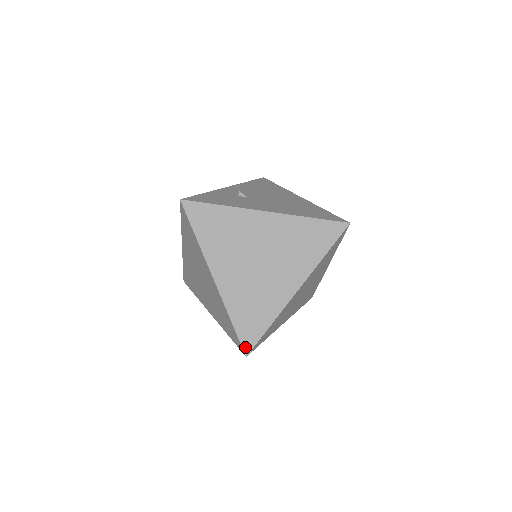
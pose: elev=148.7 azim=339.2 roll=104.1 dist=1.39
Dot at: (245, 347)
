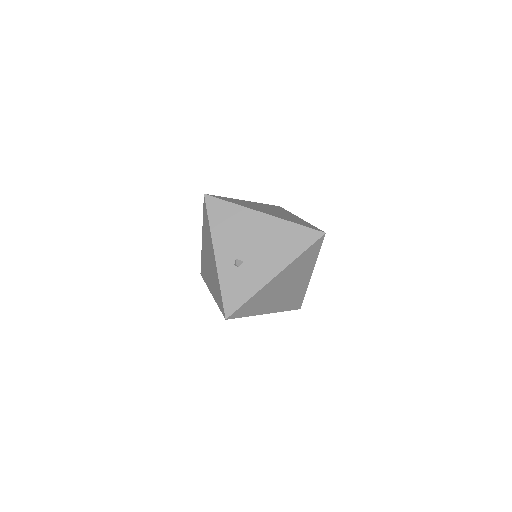
Dot at: (298, 308)
